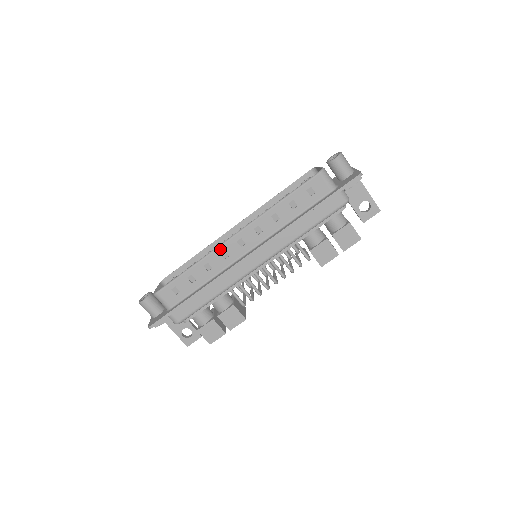
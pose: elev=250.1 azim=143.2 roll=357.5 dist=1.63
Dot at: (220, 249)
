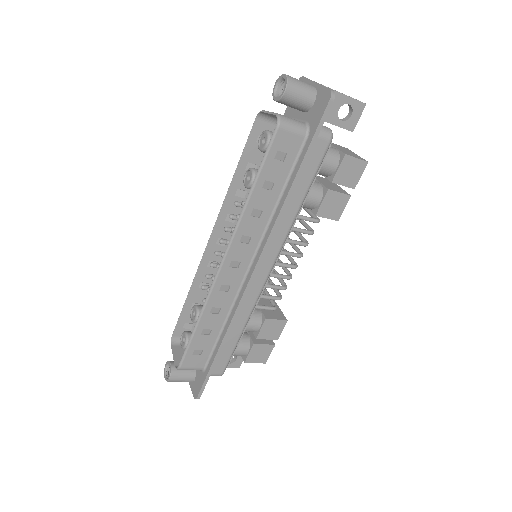
Dot at: (216, 287)
